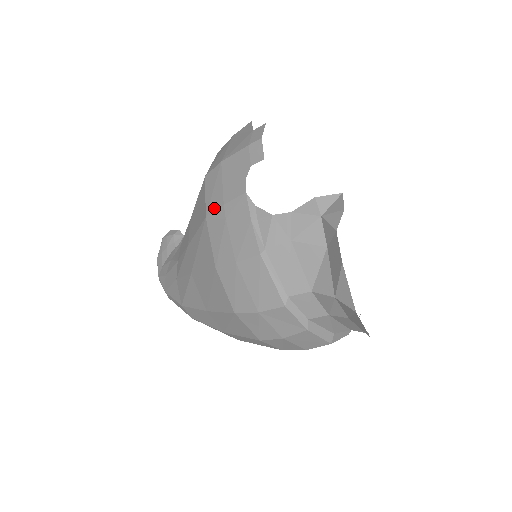
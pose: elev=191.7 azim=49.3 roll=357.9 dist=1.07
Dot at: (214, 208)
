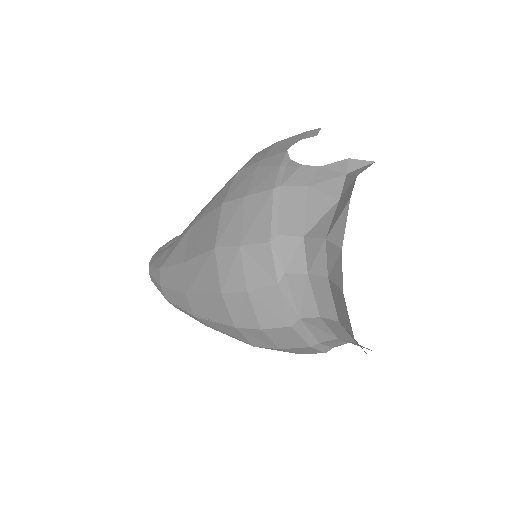
Dot at: (250, 164)
